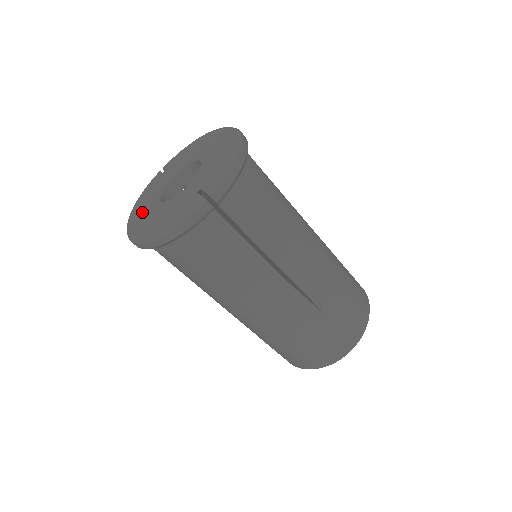
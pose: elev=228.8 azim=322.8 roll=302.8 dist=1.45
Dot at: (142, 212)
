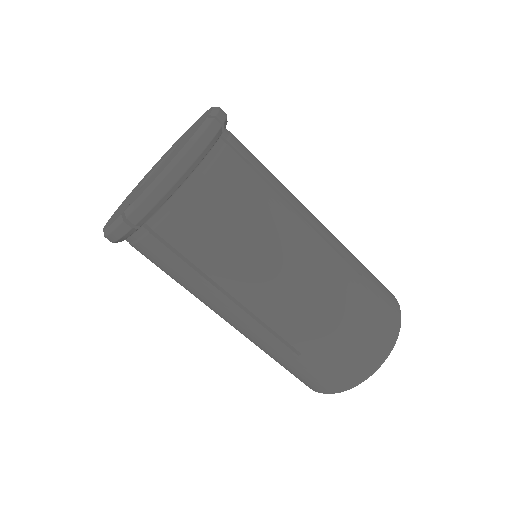
Dot at: (135, 188)
